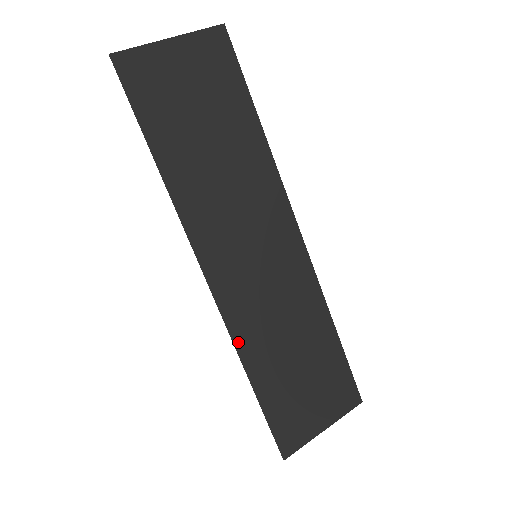
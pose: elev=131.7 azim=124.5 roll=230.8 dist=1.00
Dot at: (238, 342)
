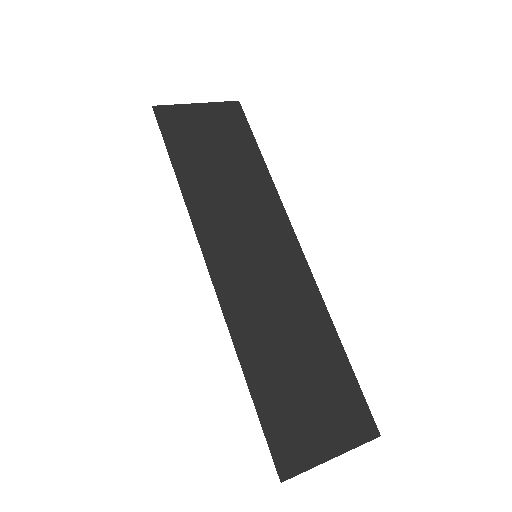
Dot at: (233, 329)
